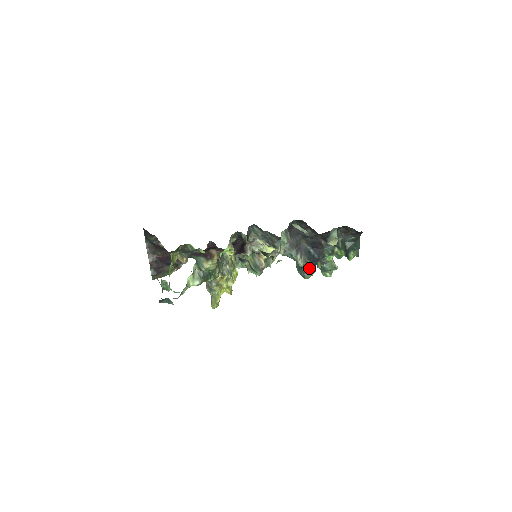
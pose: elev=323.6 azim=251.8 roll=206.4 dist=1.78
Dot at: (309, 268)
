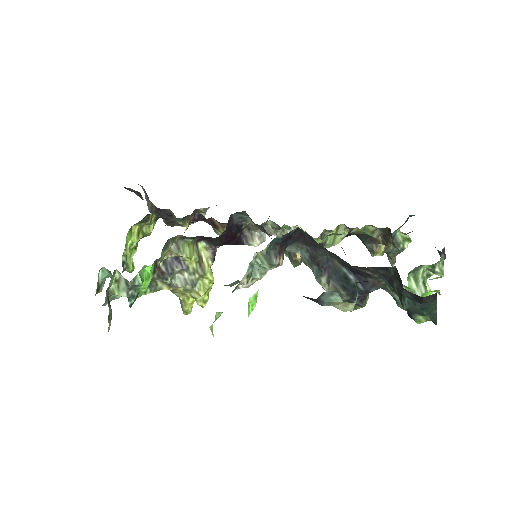
Dot at: (346, 300)
